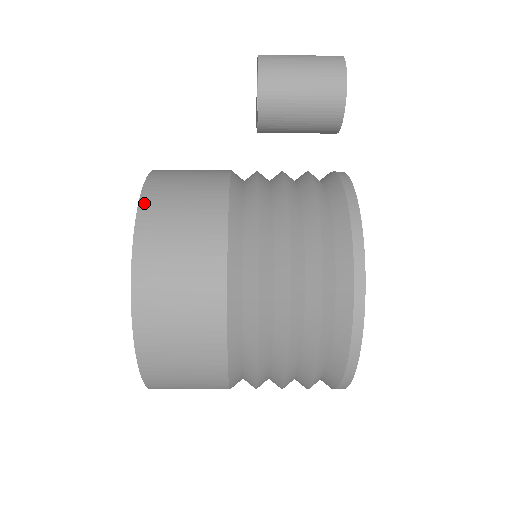
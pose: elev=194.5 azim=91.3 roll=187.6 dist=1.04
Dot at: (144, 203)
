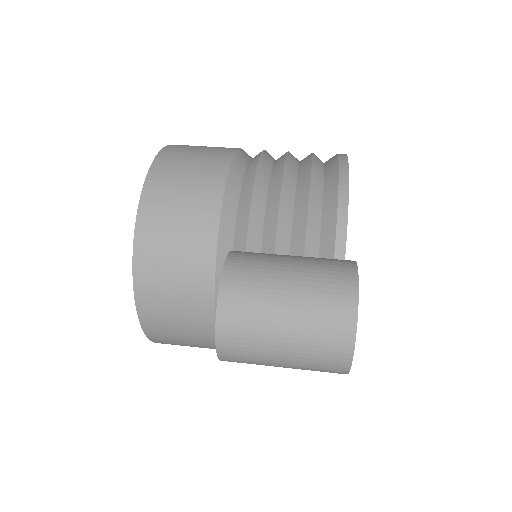
Dot at: (153, 340)
